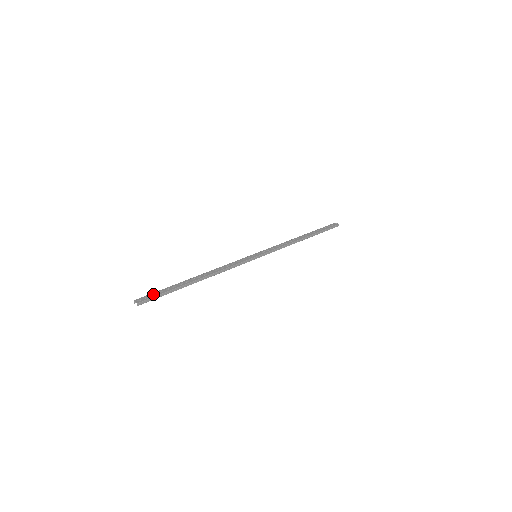
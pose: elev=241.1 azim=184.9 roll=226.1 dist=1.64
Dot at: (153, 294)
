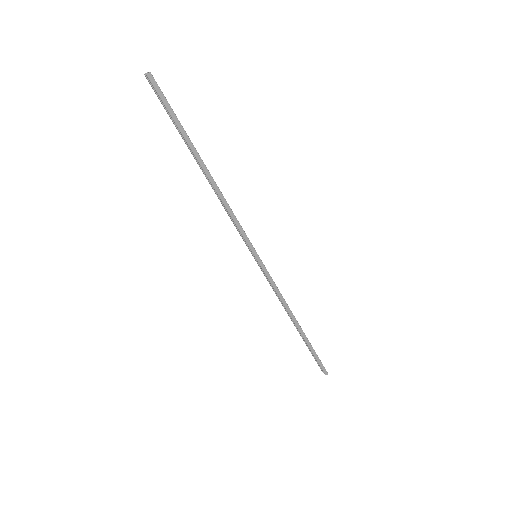
Dot at: (164, 103)
